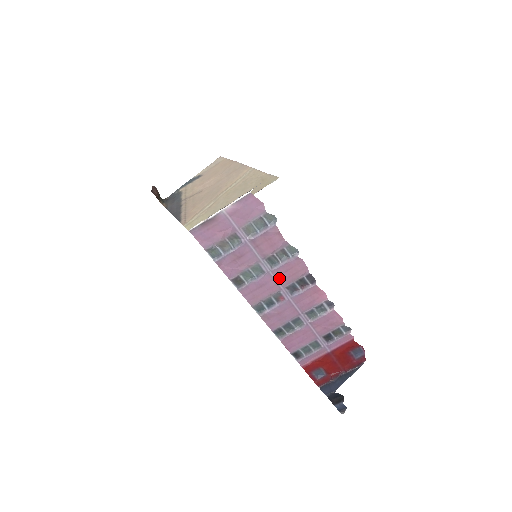
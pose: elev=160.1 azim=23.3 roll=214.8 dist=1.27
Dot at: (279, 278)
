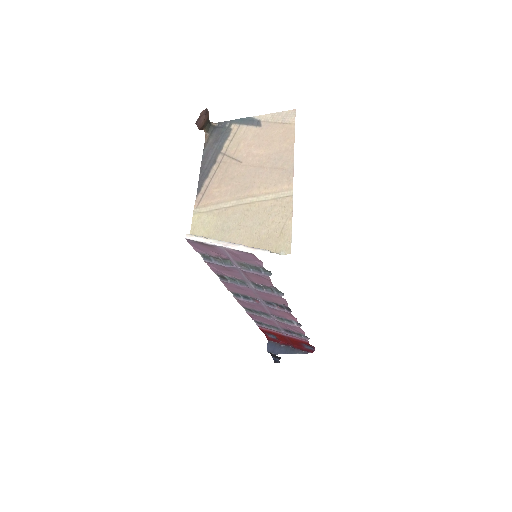
Dot at: (259, 294)
